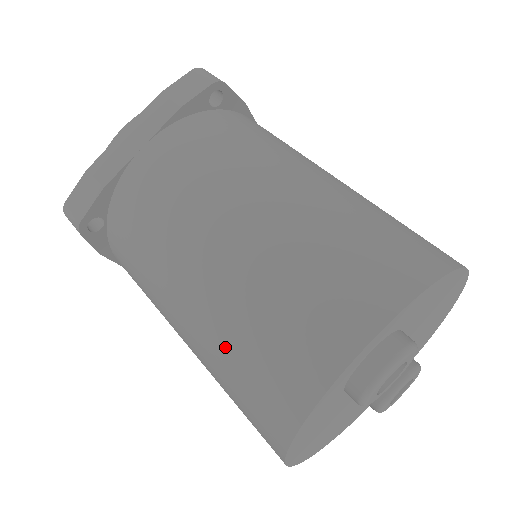
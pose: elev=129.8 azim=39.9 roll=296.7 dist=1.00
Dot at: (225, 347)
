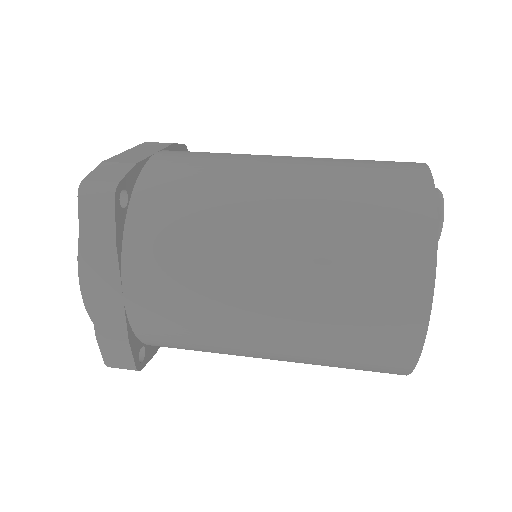
Dot at: (338, 208)
